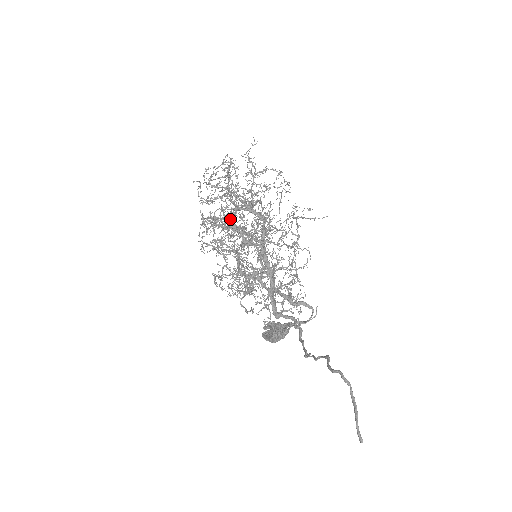
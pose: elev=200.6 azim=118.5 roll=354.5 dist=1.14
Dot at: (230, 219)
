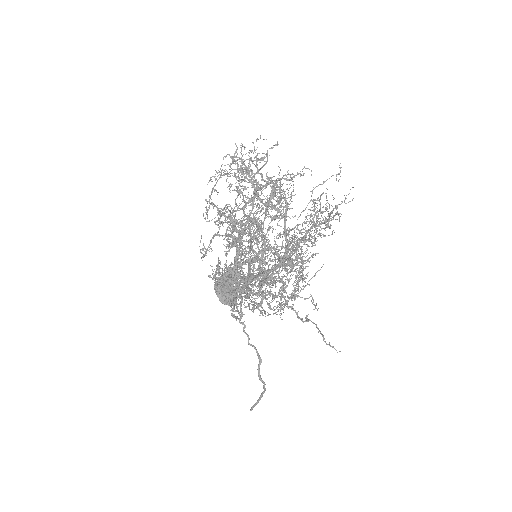
Dot at: (267, 283)
